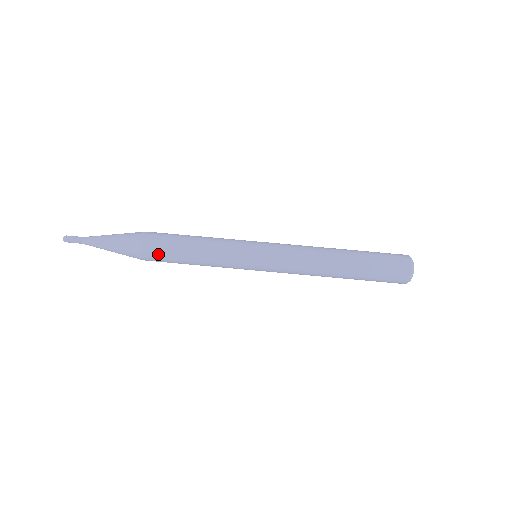
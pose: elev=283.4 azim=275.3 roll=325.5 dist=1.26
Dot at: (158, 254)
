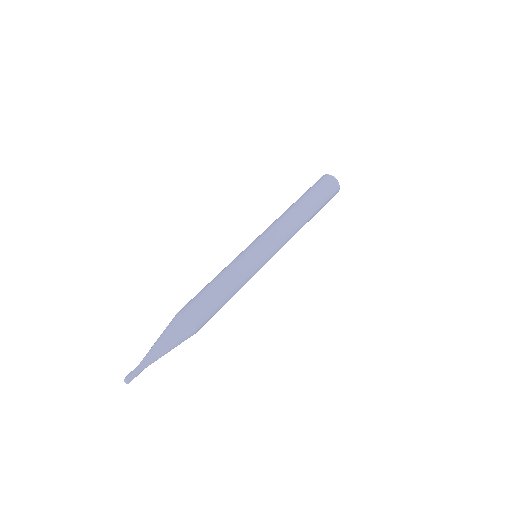
Dot at: (201, 309)
